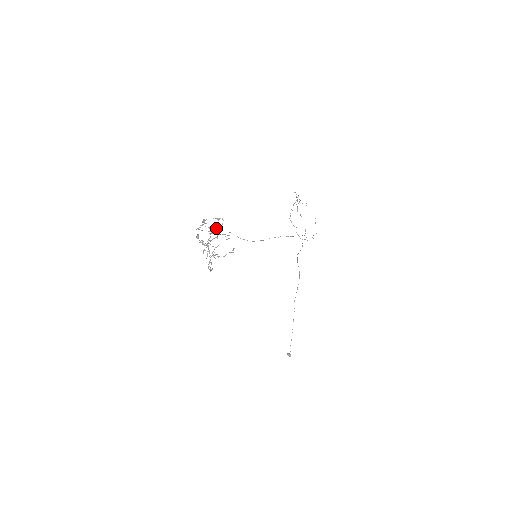
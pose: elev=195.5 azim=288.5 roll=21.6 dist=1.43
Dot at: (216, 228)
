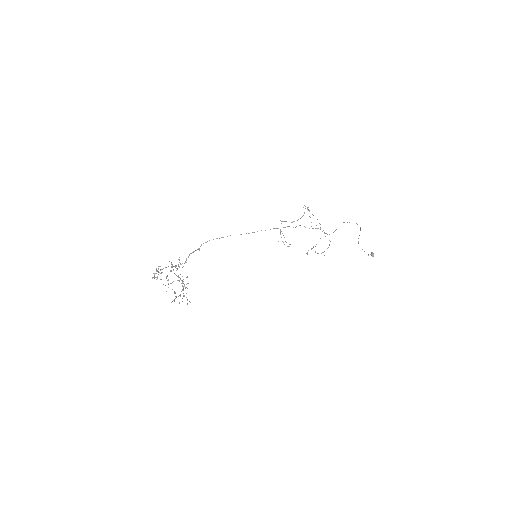
Dot at: occluded
